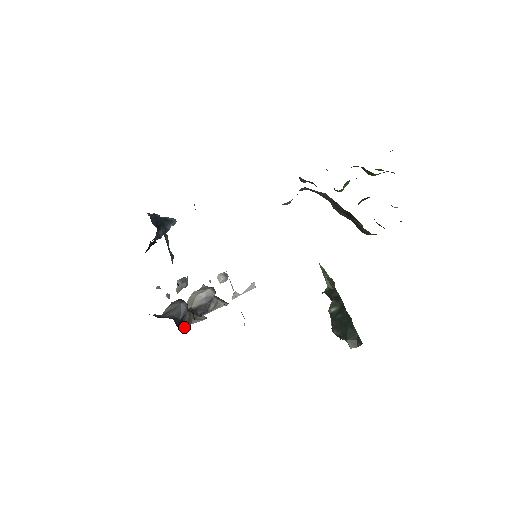
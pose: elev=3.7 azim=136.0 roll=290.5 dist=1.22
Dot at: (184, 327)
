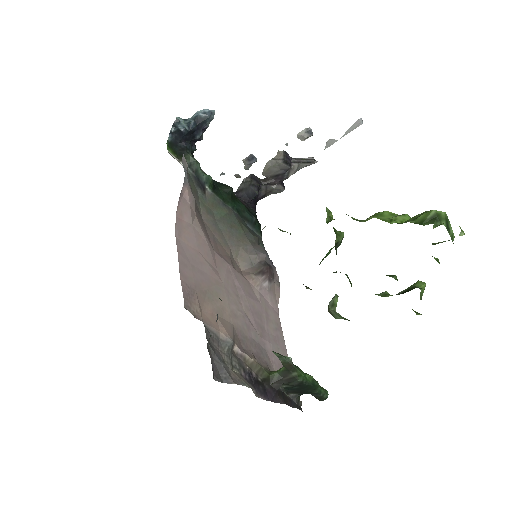
Dot at: (262, 198)
